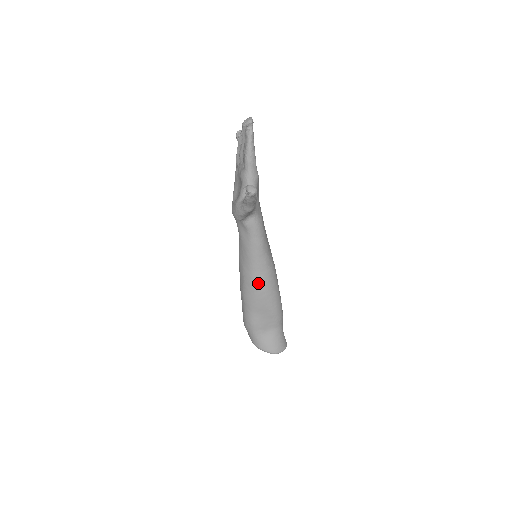
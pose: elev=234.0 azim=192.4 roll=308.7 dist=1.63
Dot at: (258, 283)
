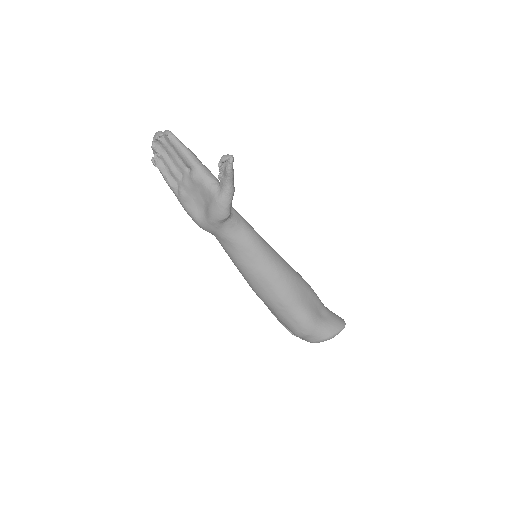
Dot at: (282, 270)
